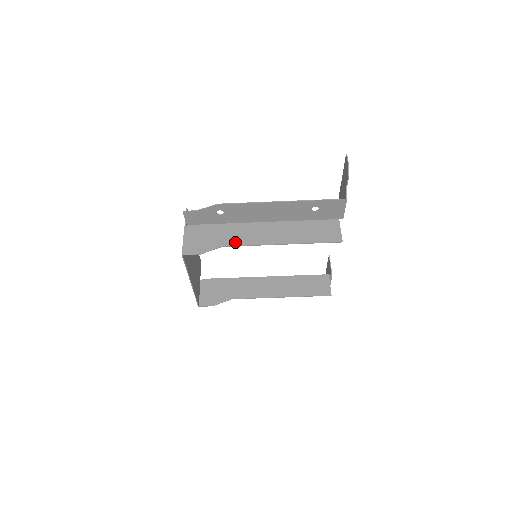
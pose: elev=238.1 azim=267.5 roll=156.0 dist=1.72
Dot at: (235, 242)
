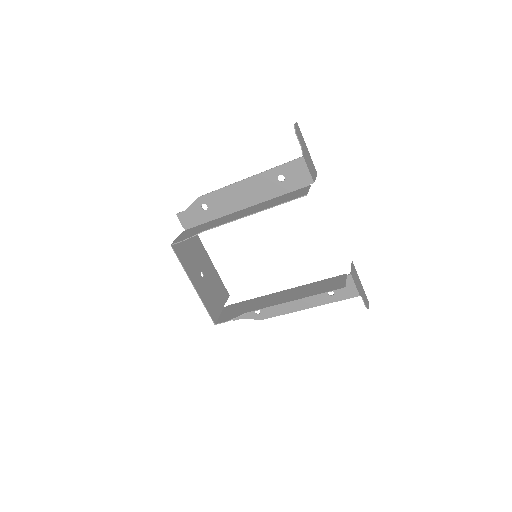
Dot at: (215, 225)
